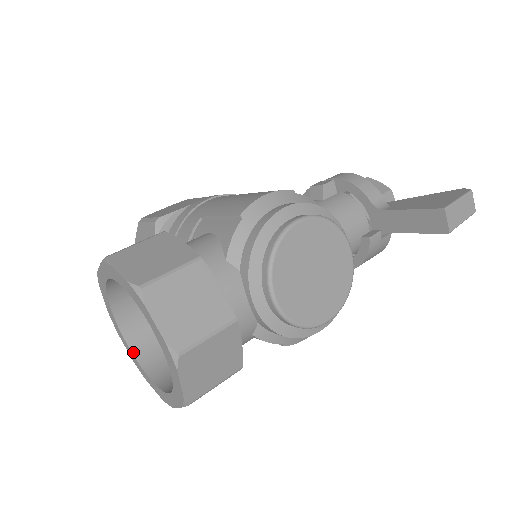
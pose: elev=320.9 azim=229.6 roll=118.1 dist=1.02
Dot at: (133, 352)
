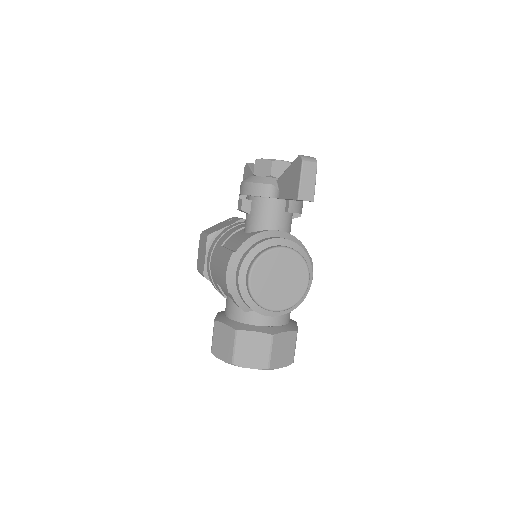
Dot at: occluded
